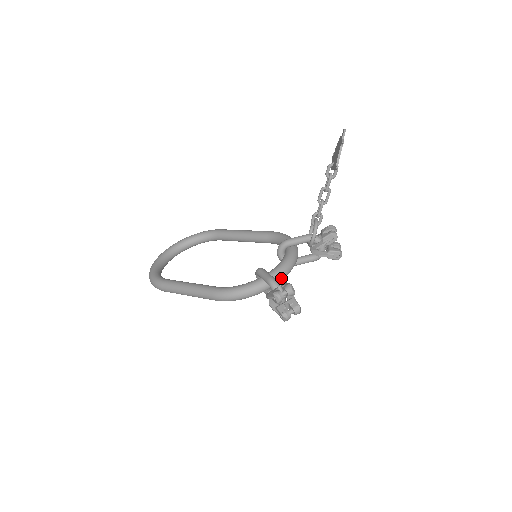
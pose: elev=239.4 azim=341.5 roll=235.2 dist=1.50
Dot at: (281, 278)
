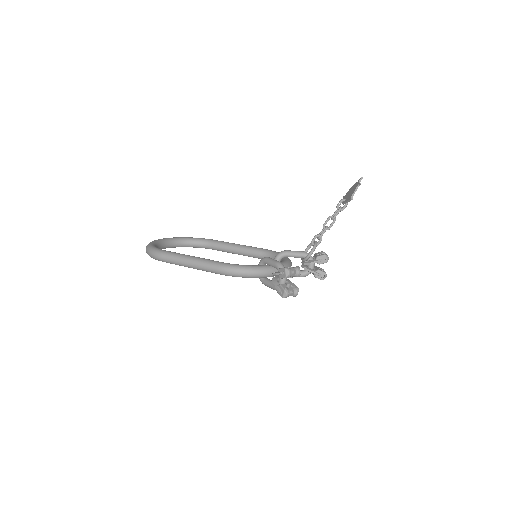
Dot at: occluded
